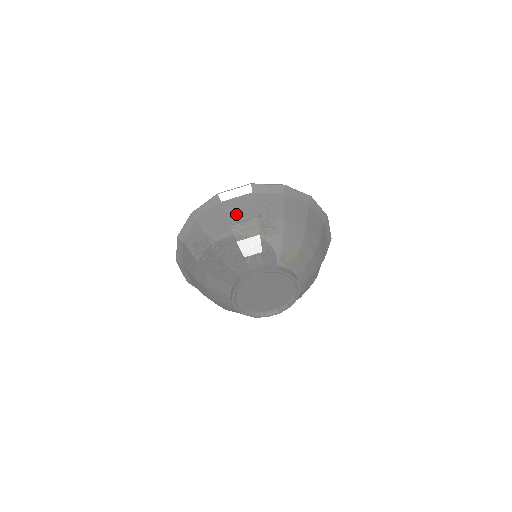
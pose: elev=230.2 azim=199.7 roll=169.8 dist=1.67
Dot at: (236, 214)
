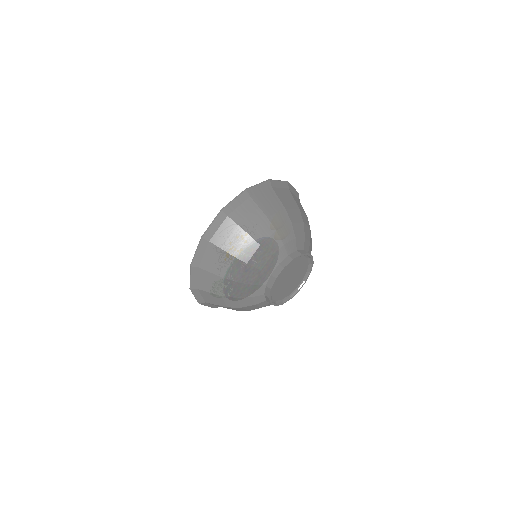
Dot at: (217, 266)
